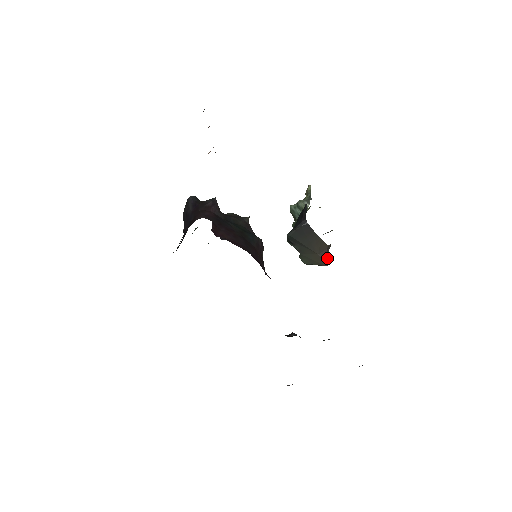
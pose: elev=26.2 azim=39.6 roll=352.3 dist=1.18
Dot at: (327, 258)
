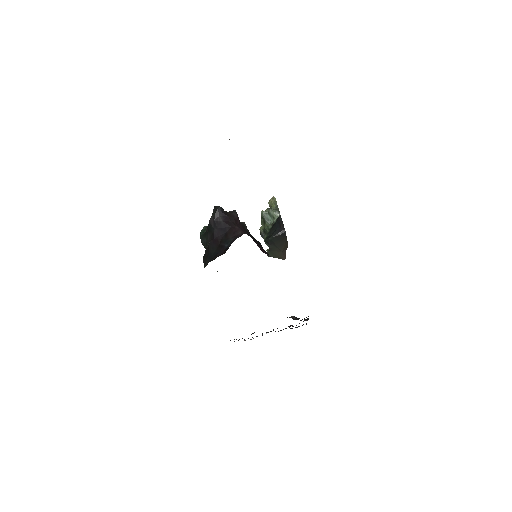
Dot at: occluded
